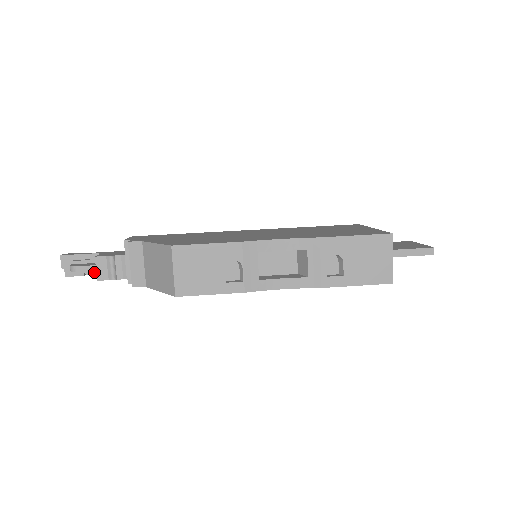
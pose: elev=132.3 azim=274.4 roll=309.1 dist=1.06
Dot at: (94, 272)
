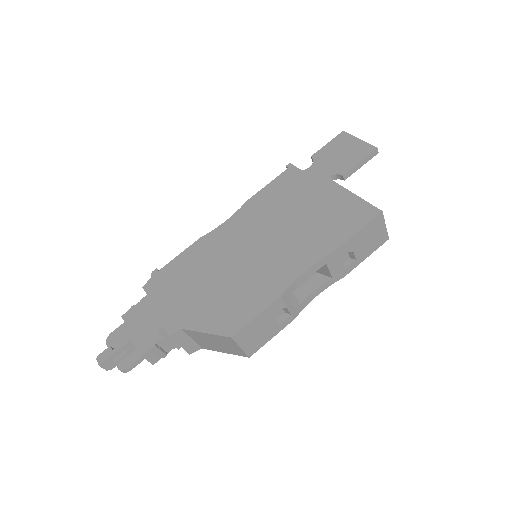
Dot at: occluded
